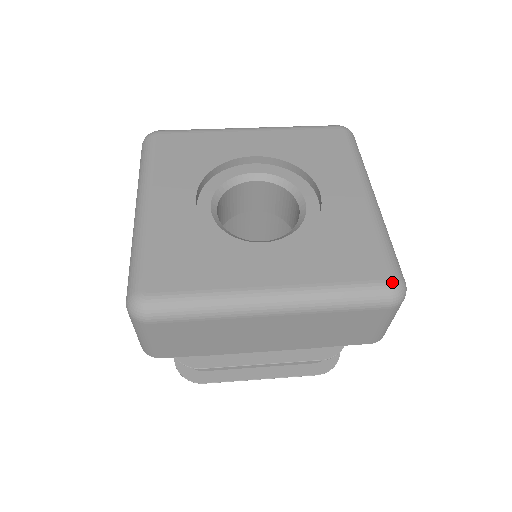
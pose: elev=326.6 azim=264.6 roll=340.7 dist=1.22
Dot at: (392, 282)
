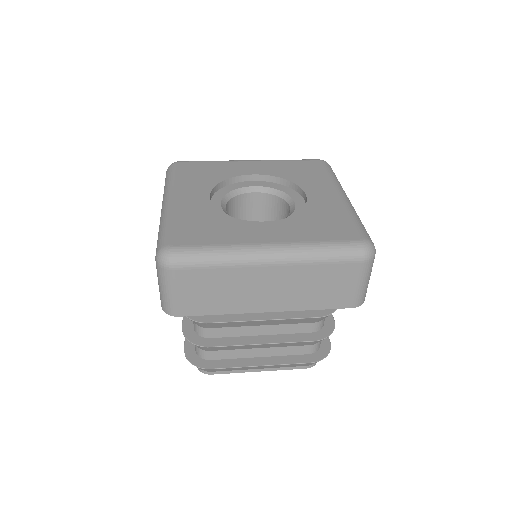
Dot at: (363, 241)
